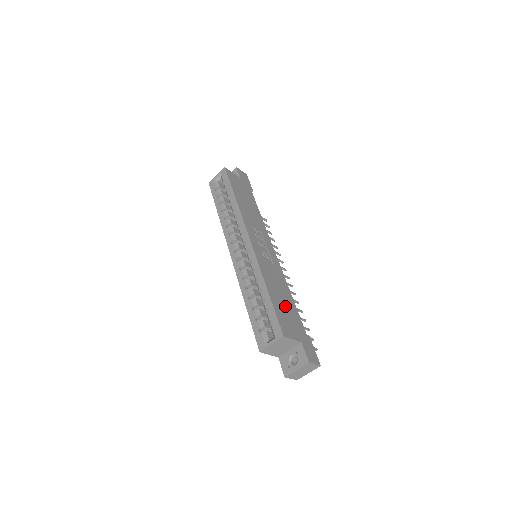
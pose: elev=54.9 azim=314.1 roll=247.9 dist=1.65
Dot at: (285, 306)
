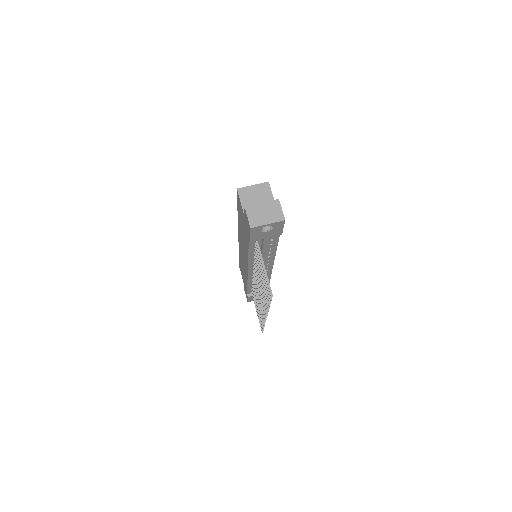
Dot at: occluded
